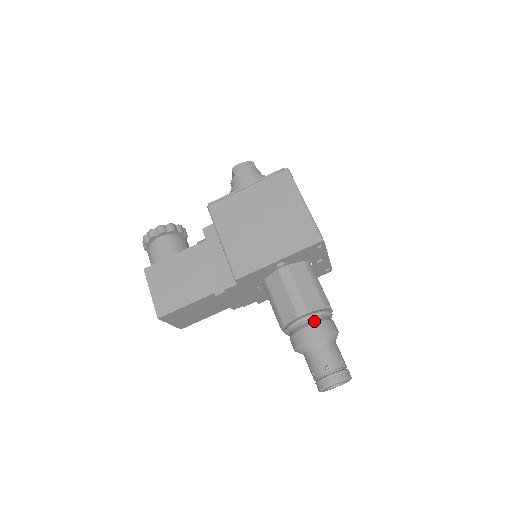
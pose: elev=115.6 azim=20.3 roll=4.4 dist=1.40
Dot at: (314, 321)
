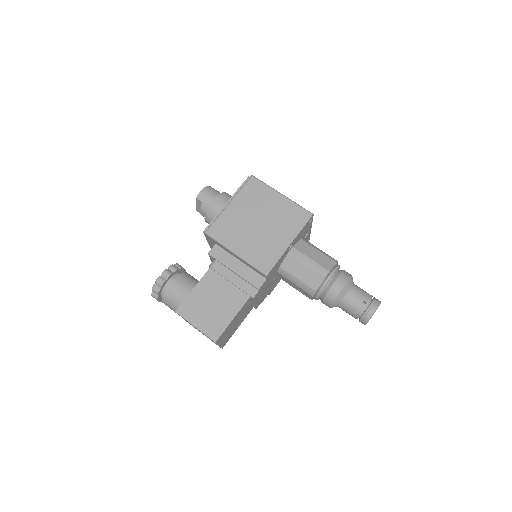
Dot at: (336, 276)
